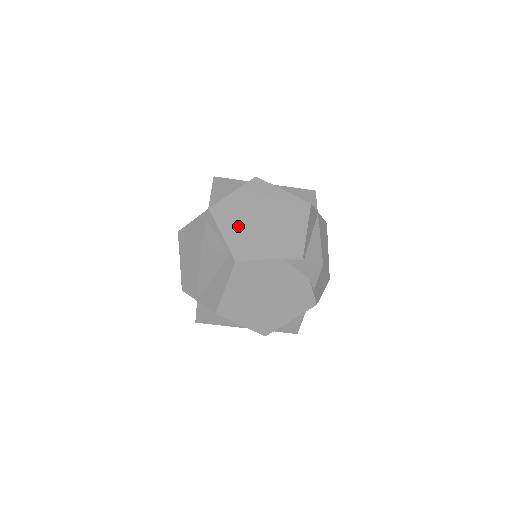
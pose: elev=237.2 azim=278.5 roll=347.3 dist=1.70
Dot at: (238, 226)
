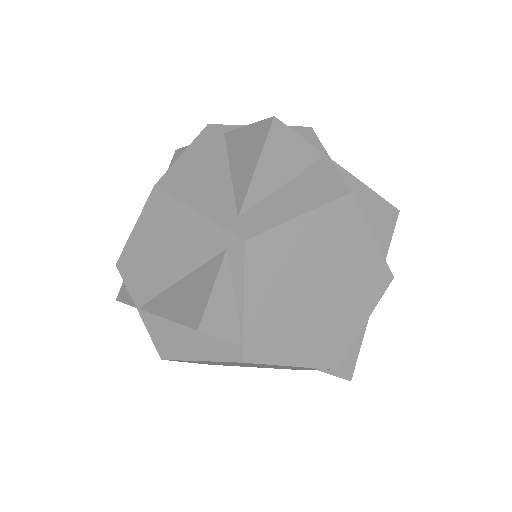
Dot at: (276, 294)
